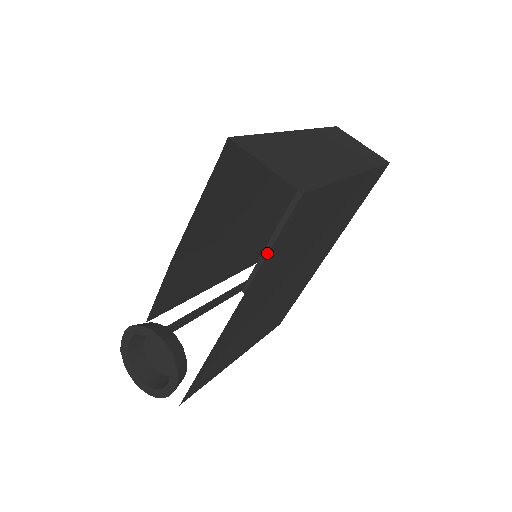
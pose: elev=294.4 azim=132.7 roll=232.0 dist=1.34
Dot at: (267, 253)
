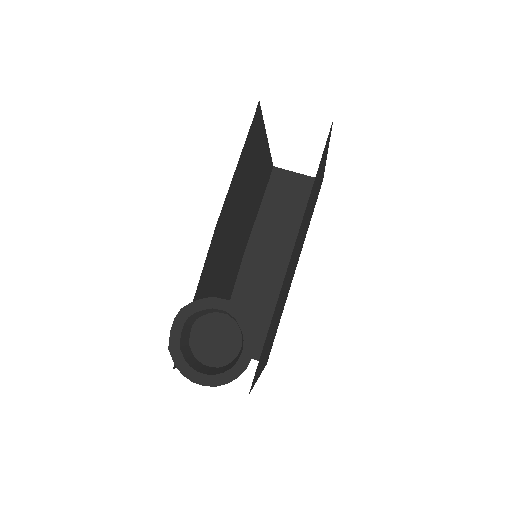
Dot at: (236, 294)
